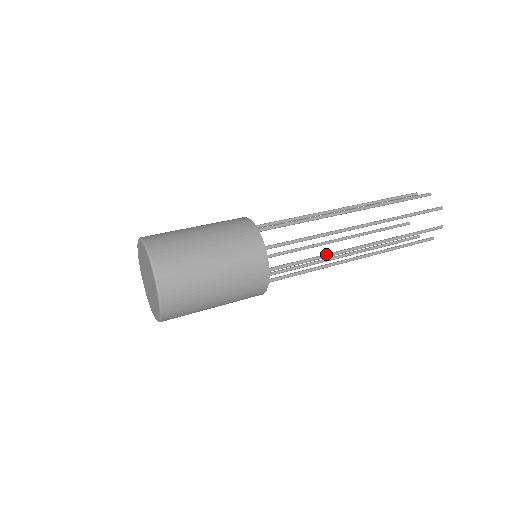
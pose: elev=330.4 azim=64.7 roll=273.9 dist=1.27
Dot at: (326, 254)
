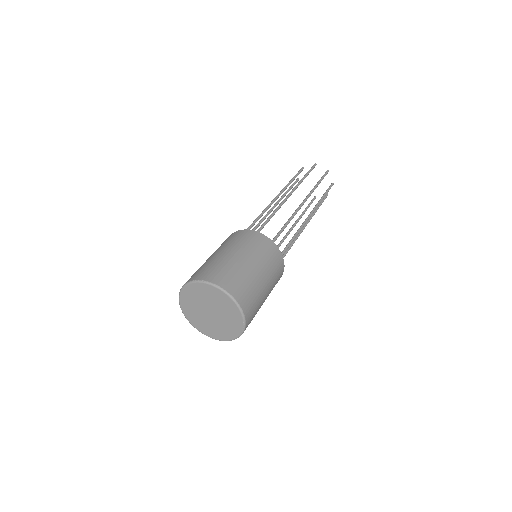
Dot at: (289, 218)
